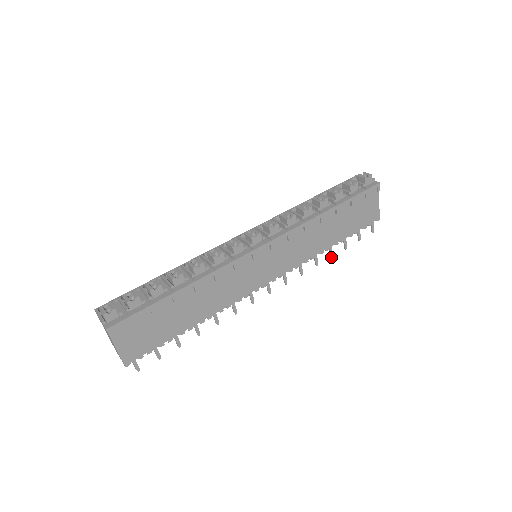
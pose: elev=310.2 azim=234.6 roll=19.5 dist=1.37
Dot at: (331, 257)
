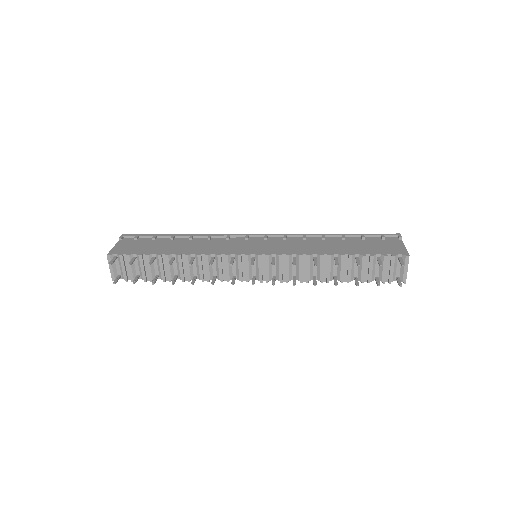
Dot at: (336, 265)
